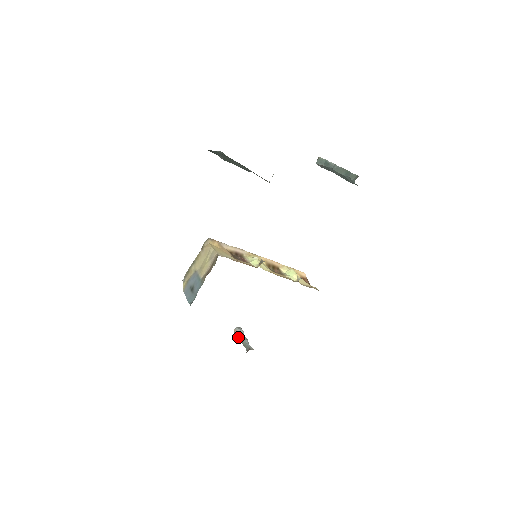
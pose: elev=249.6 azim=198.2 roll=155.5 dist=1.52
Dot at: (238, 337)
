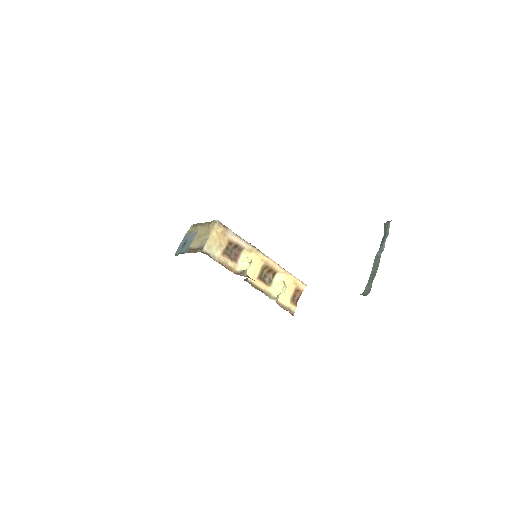
Dot at: occluded
